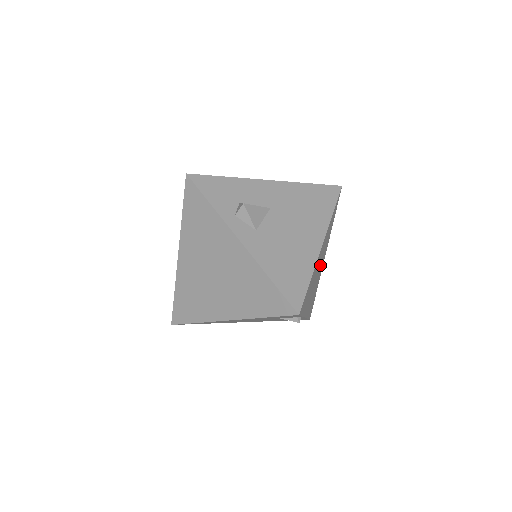
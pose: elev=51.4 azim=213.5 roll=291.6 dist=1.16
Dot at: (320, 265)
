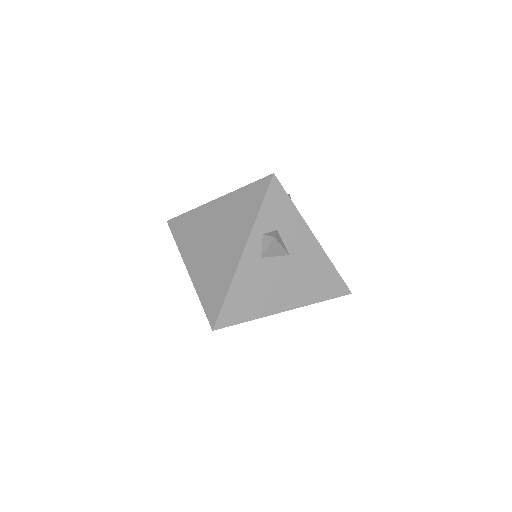
Dot at: occluded
